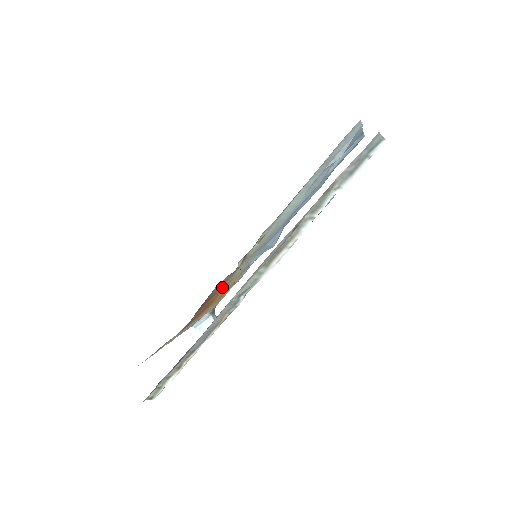
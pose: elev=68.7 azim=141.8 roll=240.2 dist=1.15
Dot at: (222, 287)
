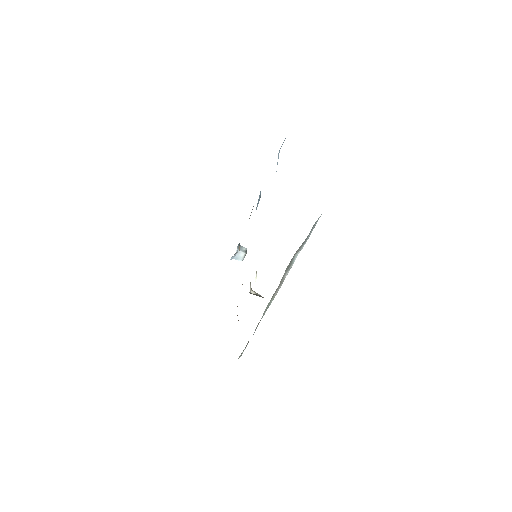
Dot at: occluded
